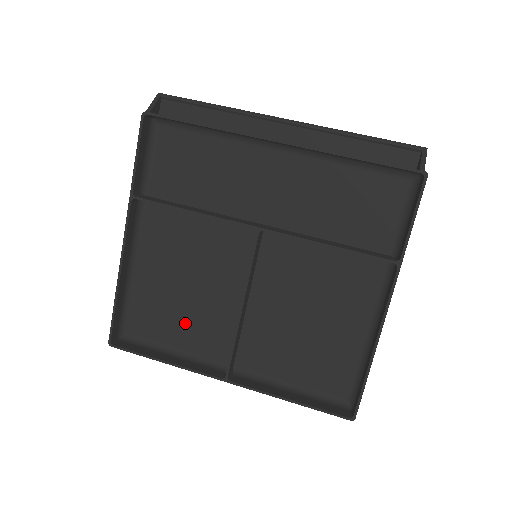
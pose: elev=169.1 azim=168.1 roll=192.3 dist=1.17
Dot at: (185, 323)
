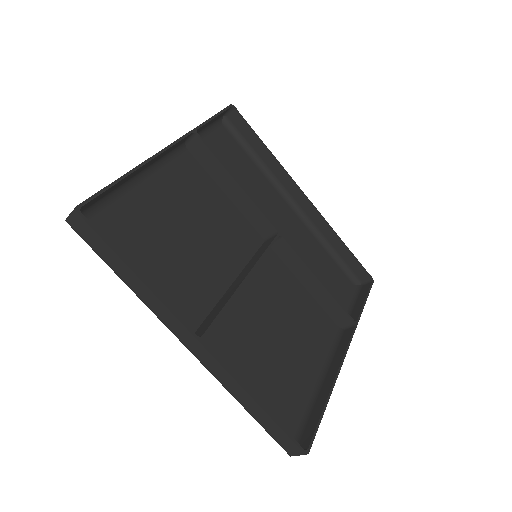
Dot at: (162, 264)
